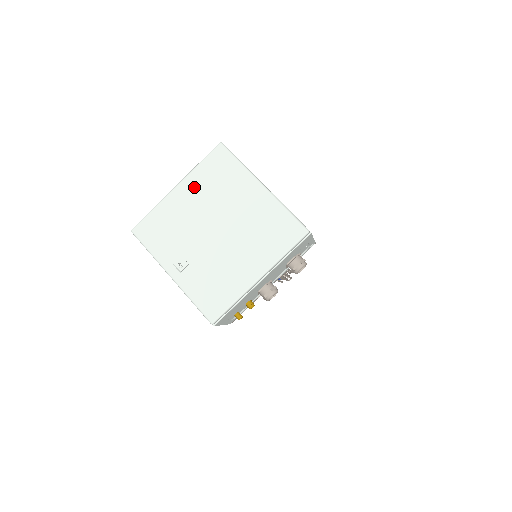
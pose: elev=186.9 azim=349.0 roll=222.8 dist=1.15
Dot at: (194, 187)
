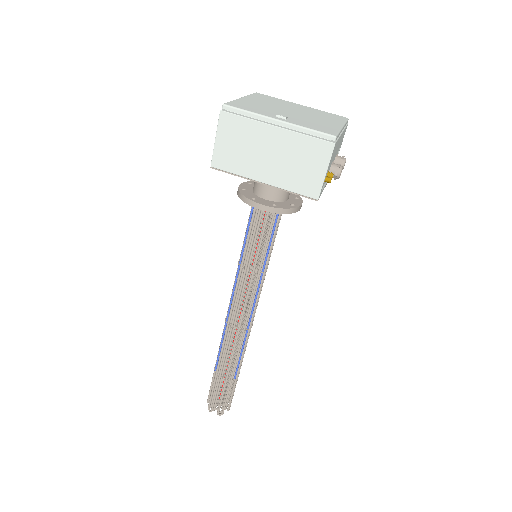
Dot at: (256, 99)
